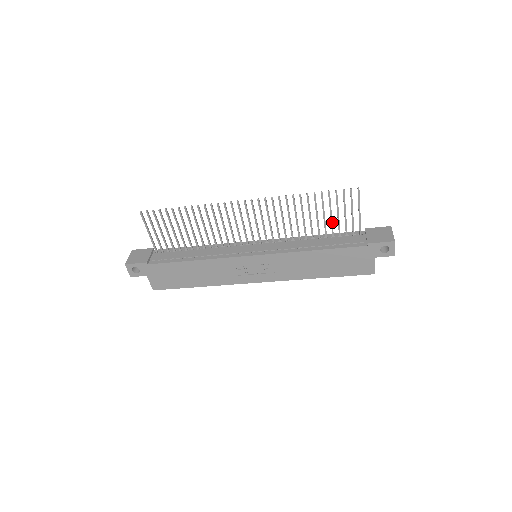
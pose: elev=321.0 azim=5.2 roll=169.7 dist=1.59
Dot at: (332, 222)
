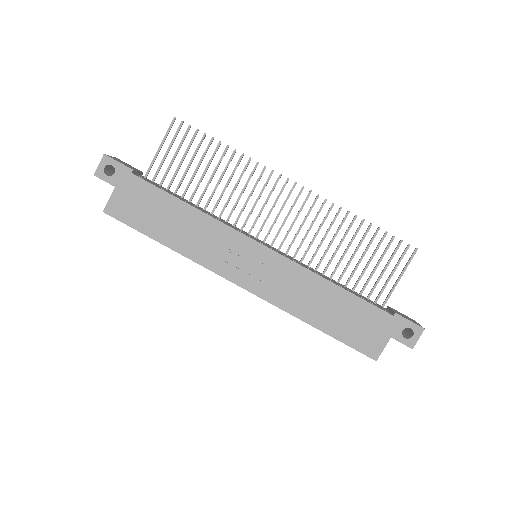
Dot at: occluded
